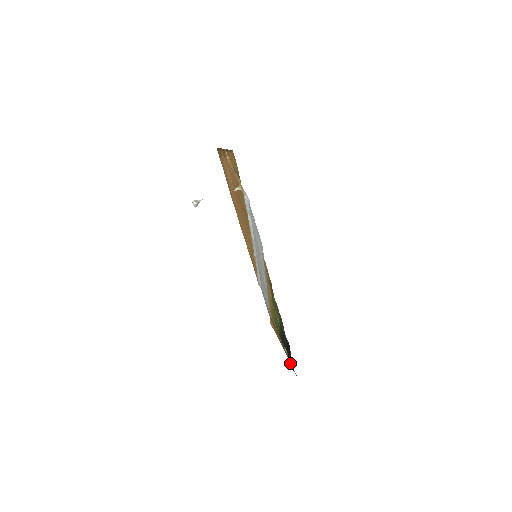
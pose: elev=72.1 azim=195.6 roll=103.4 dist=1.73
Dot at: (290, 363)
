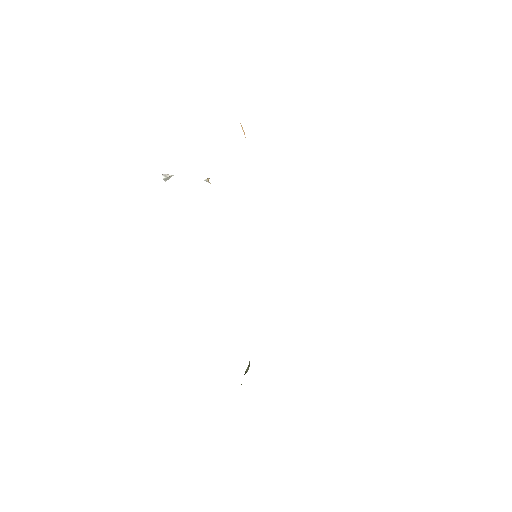
Dot at: occluded
